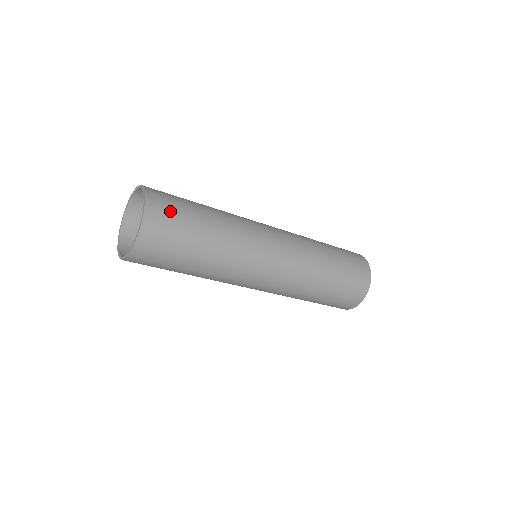
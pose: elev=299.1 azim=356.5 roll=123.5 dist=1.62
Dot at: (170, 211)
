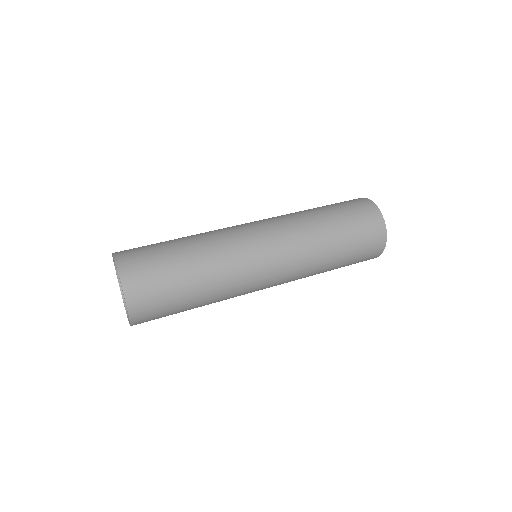
Dot at: (138, 249)
